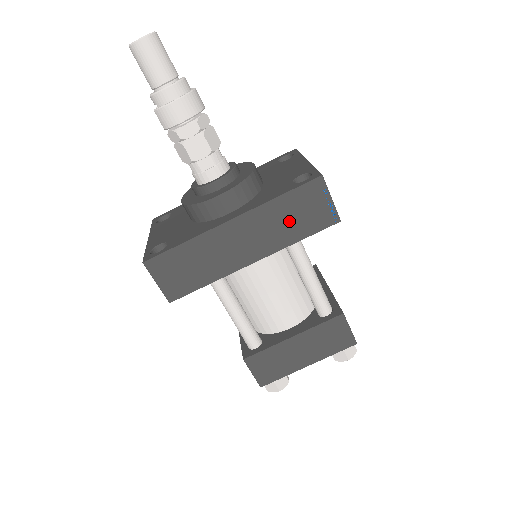
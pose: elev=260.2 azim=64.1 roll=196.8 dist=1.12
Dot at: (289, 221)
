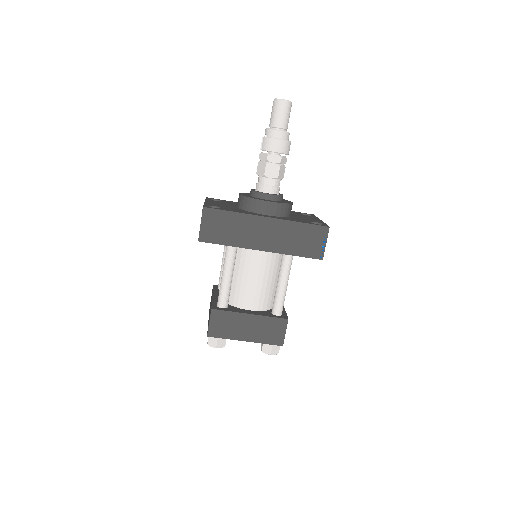
Dot at: (296, 240)
